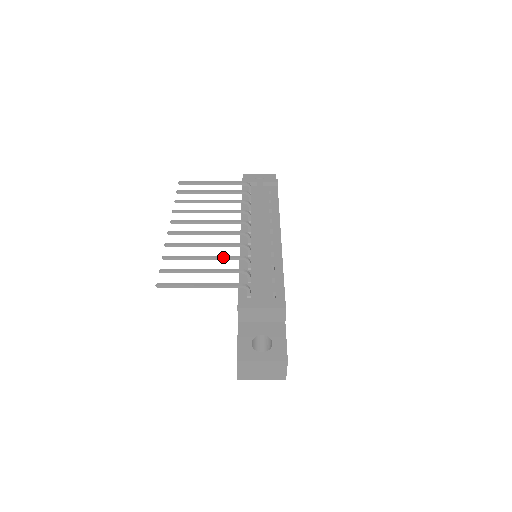
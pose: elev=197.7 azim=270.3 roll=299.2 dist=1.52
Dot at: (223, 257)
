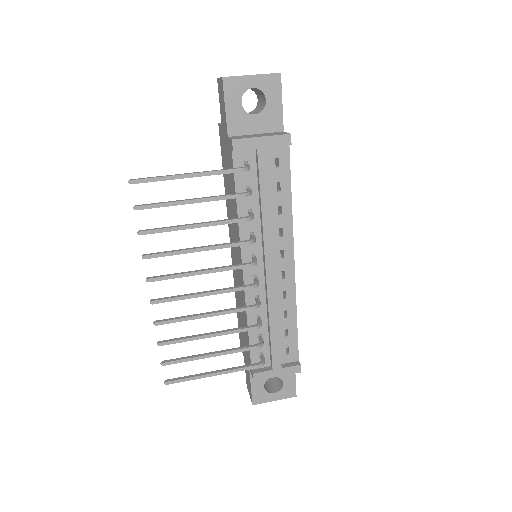
Dot at: (232, 333)
